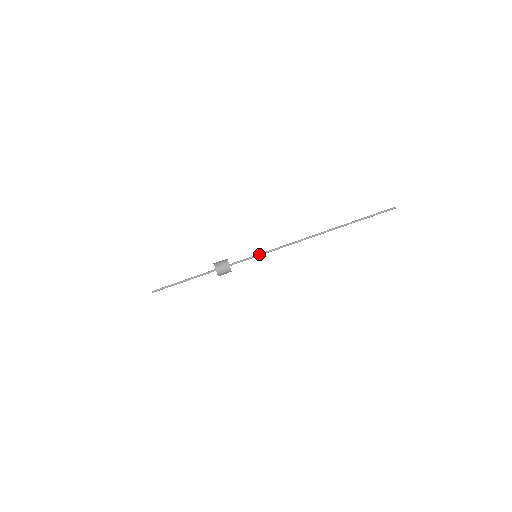
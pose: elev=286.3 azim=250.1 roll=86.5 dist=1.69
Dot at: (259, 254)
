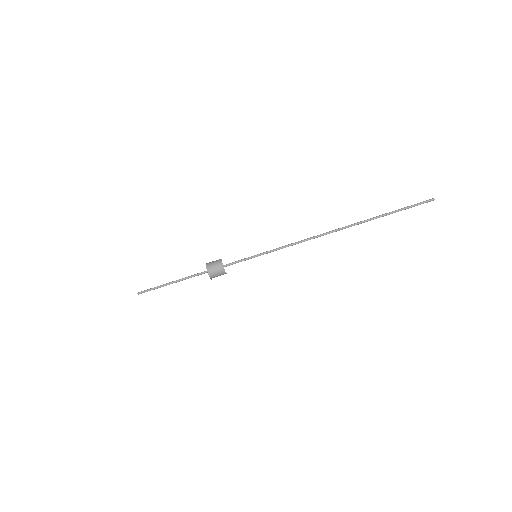
Dot at: (259, 254)
